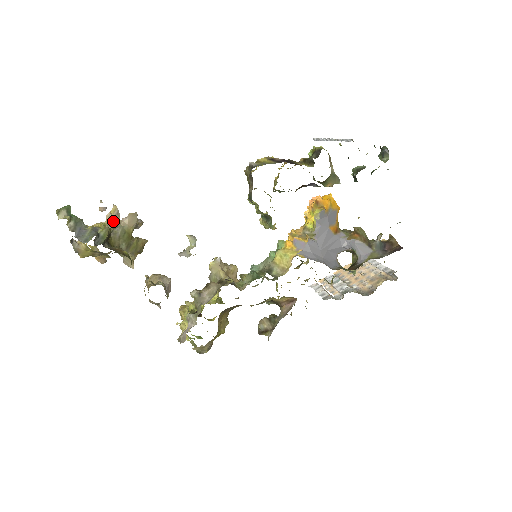
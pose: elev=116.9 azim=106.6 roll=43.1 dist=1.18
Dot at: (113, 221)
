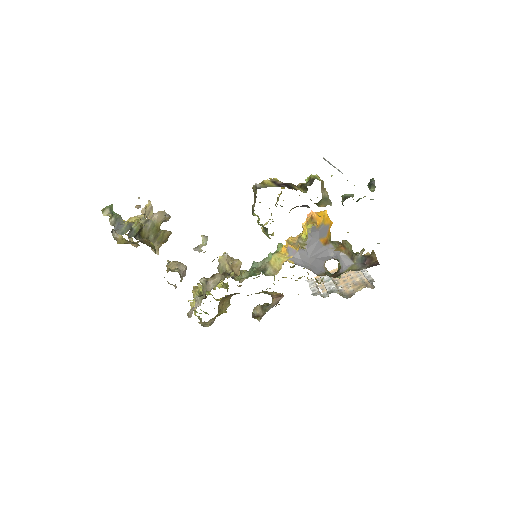
Dot at: (147, 214)
